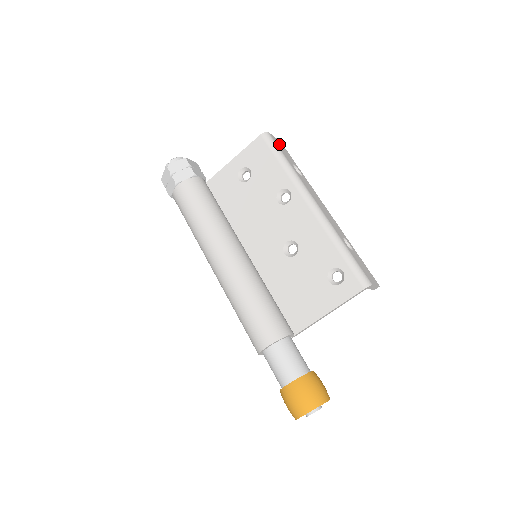
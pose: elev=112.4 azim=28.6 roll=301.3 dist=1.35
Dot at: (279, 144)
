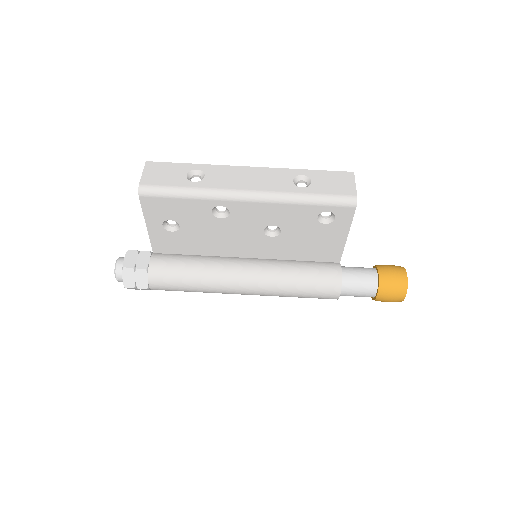
Dot at: (155, 176)
